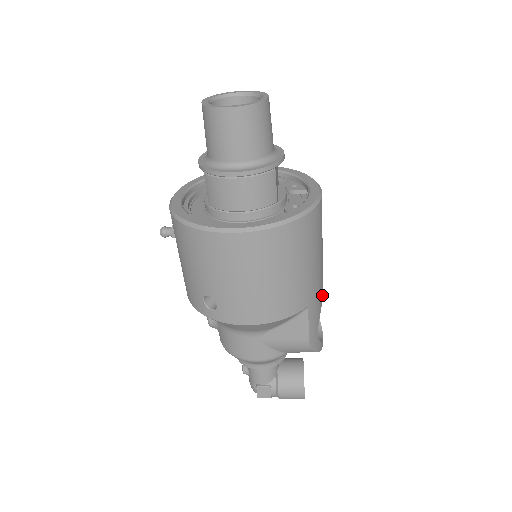
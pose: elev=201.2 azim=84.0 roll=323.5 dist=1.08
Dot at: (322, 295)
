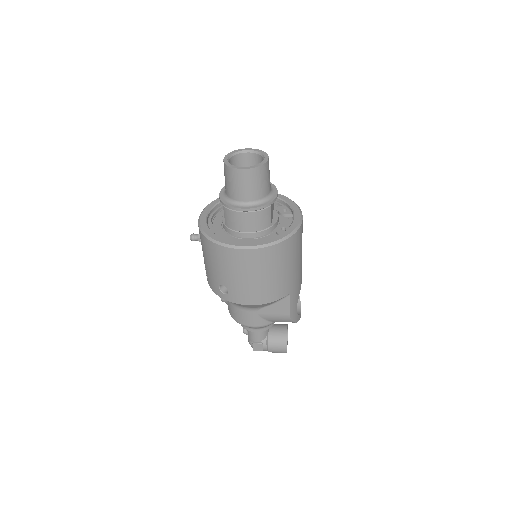
Dot at: occluded
